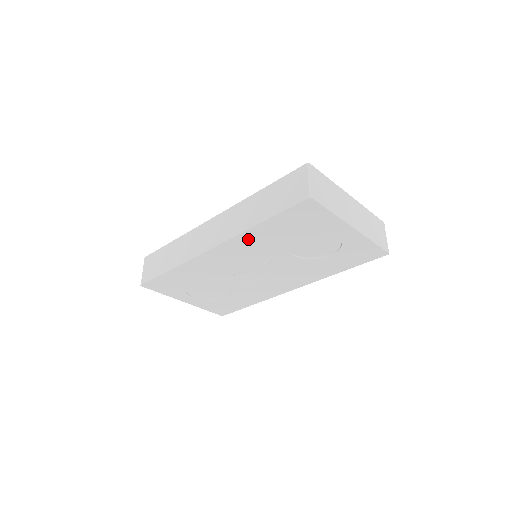
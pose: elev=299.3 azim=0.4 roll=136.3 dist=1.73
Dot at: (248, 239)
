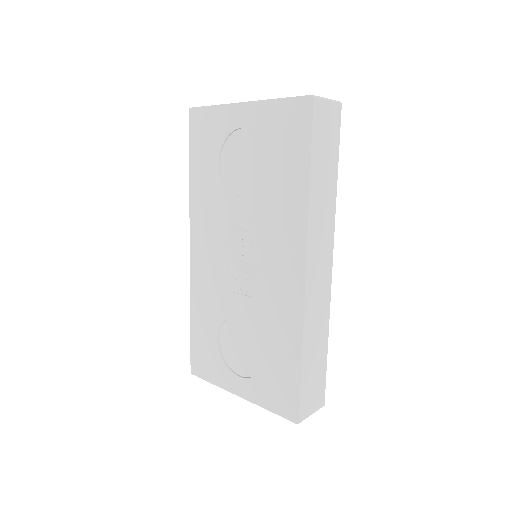
Dot at: (199, 206)
